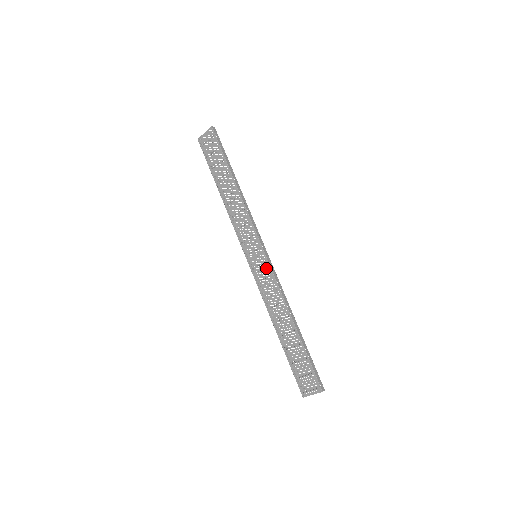
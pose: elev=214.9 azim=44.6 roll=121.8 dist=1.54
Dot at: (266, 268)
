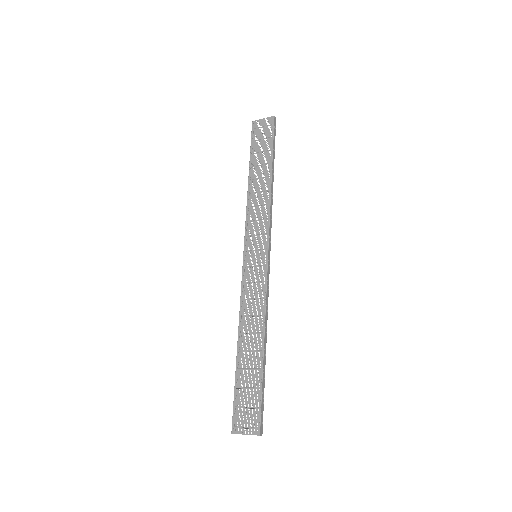
Dot at: (262, 272)
